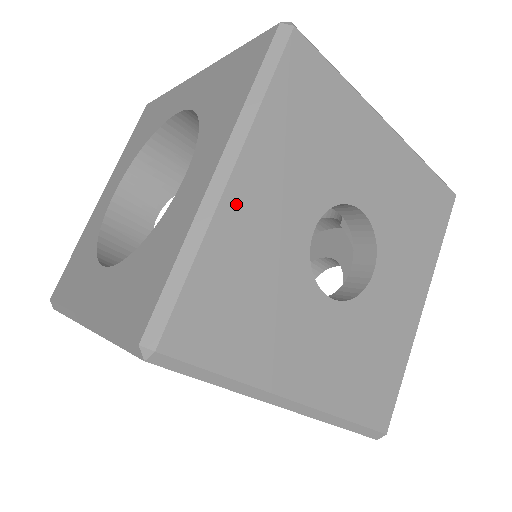
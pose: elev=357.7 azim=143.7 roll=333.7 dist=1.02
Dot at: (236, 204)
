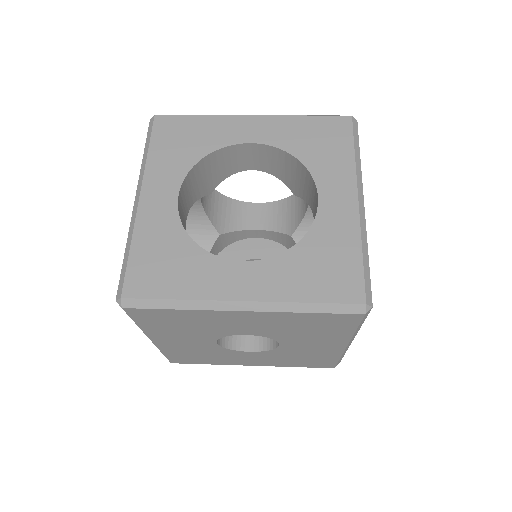
Dot at: occluded
